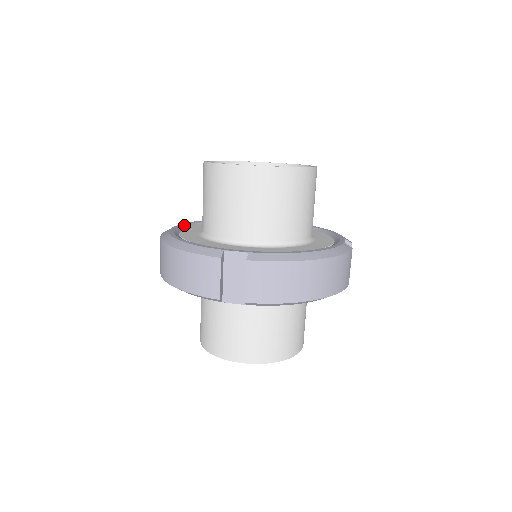
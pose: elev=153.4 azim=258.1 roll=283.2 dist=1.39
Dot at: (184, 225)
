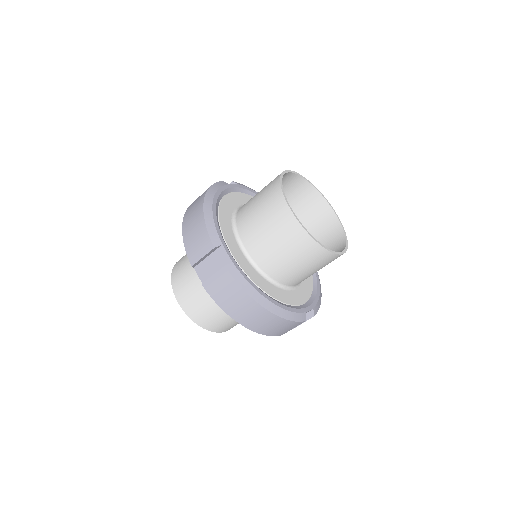
Dot at: (240, 188)
